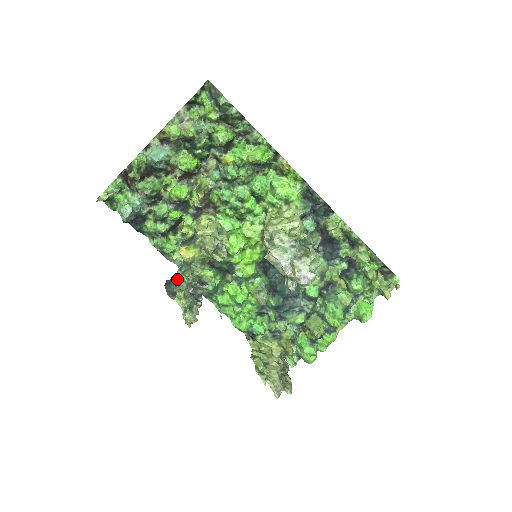
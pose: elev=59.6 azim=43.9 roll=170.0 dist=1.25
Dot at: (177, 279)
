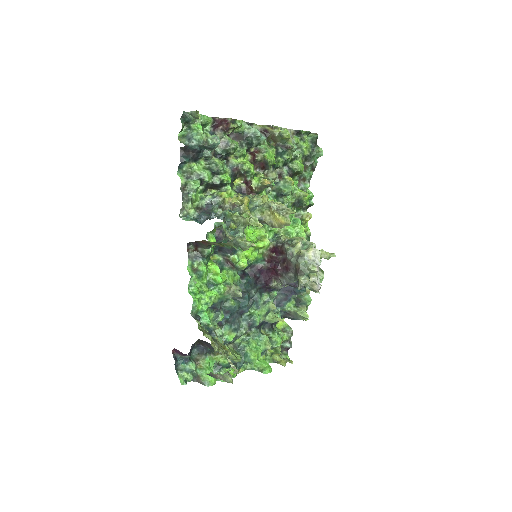
Dot at: (231, 213)
